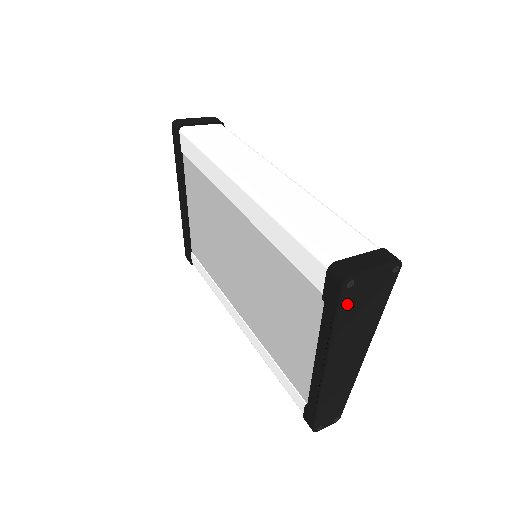
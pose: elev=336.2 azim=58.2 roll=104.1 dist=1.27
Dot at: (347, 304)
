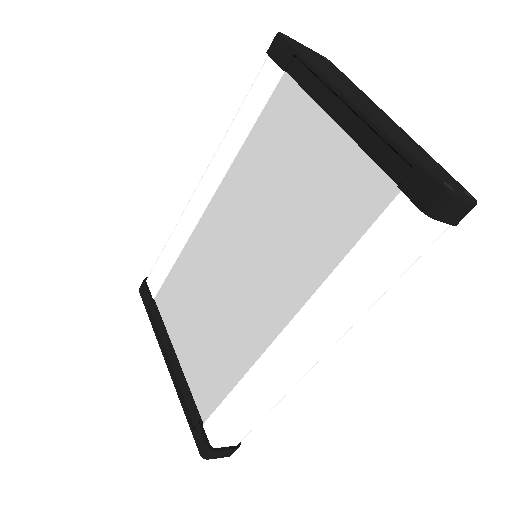
Dot at: (299, 49)
